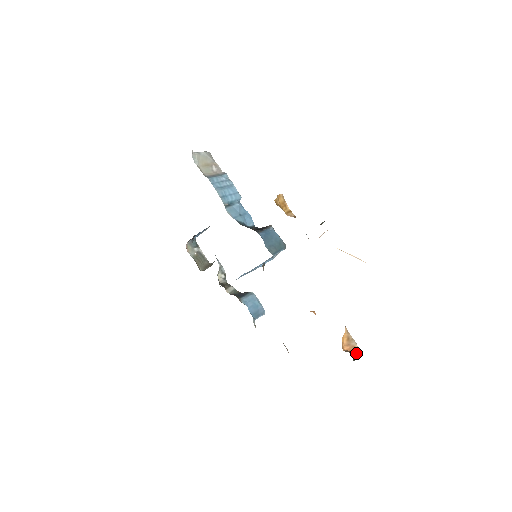
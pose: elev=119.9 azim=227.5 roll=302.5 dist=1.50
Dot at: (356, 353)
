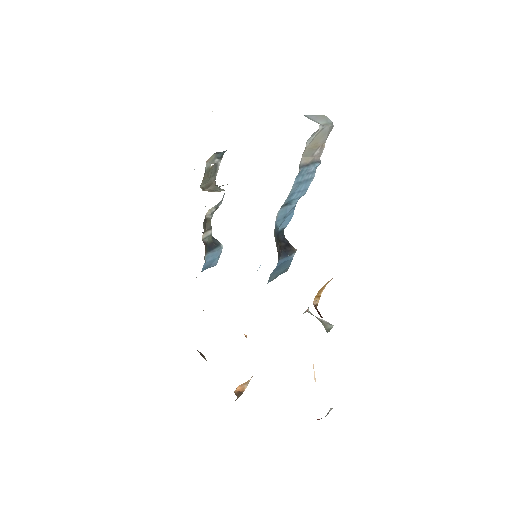
Dot at: (240, 395)
